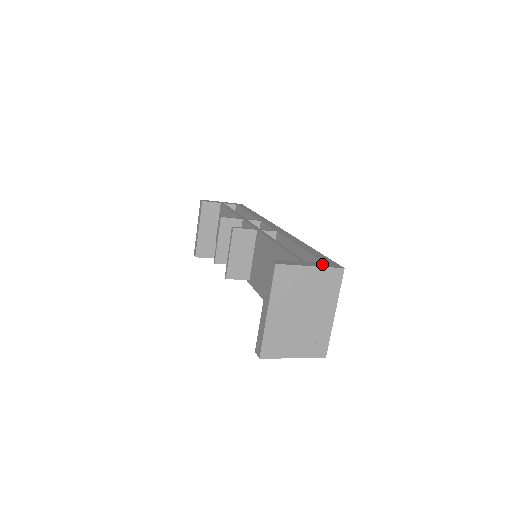
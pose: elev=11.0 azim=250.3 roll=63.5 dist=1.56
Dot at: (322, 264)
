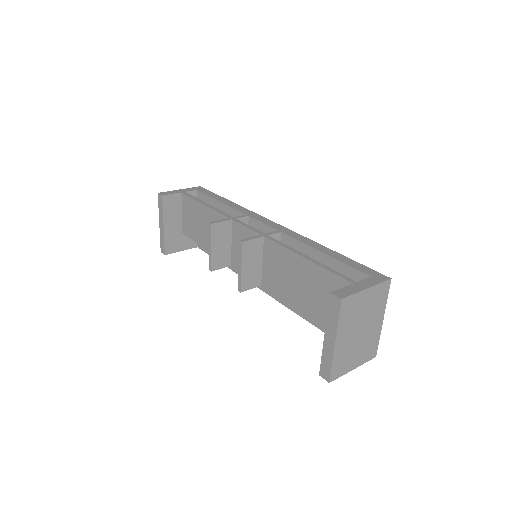
Dot at: (371, 280)
